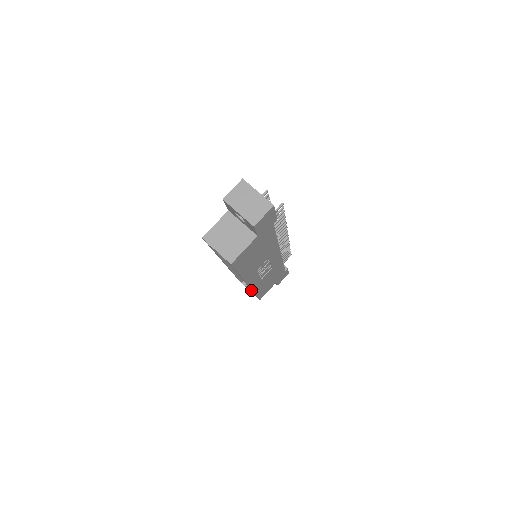
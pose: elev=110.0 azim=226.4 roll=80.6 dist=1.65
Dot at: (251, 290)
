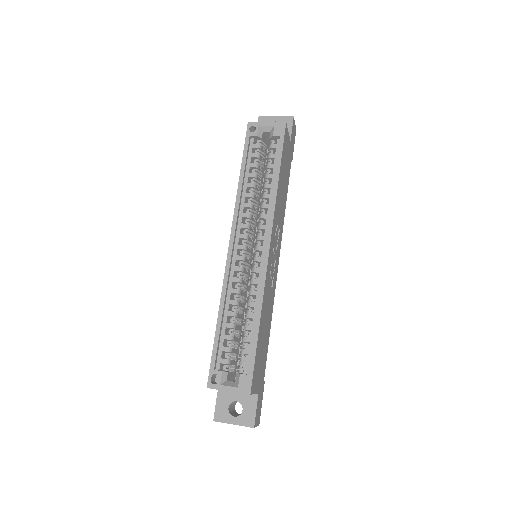
Dot at: (260, 292)
